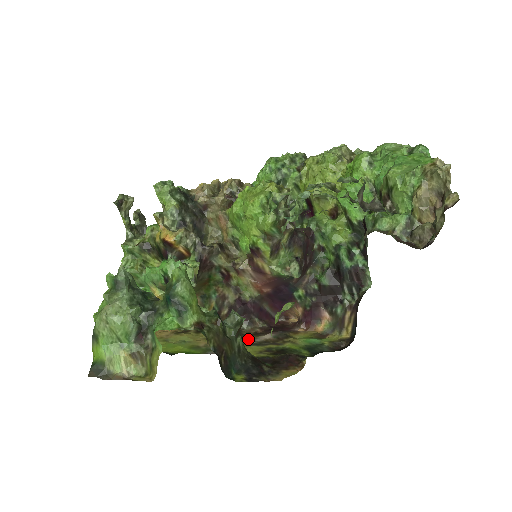
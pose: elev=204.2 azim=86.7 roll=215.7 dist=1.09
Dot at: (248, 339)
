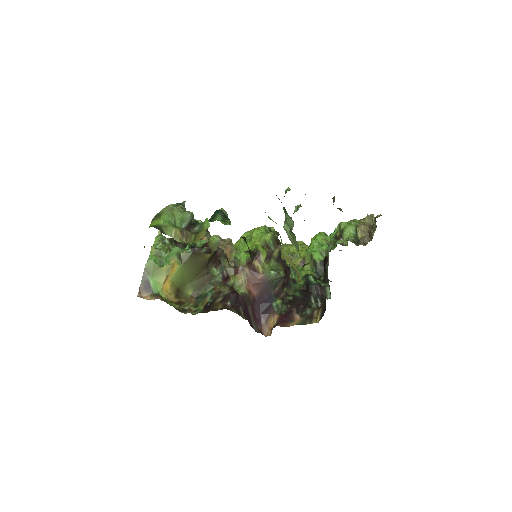
Dot at: occluded
